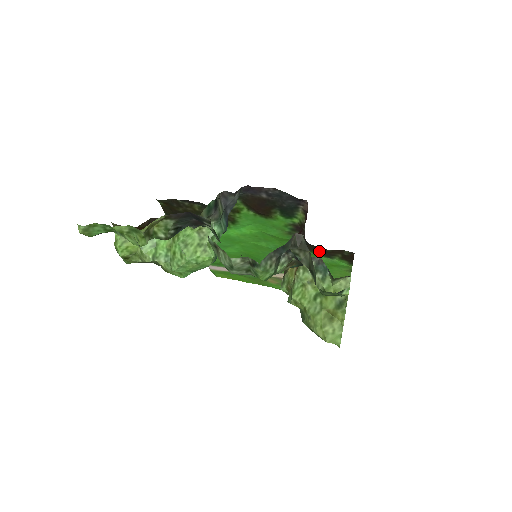
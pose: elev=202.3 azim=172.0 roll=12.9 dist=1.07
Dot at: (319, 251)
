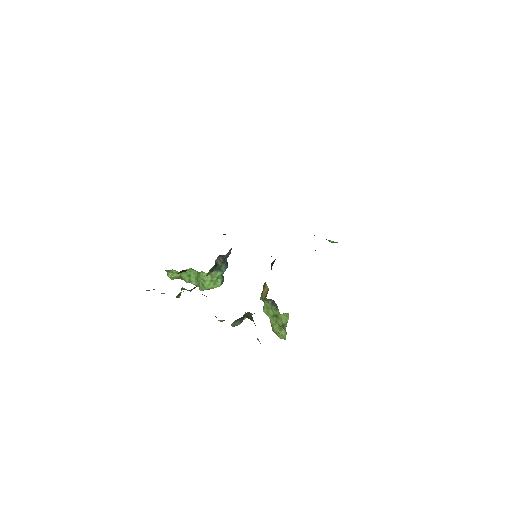
Dot at: occluded
